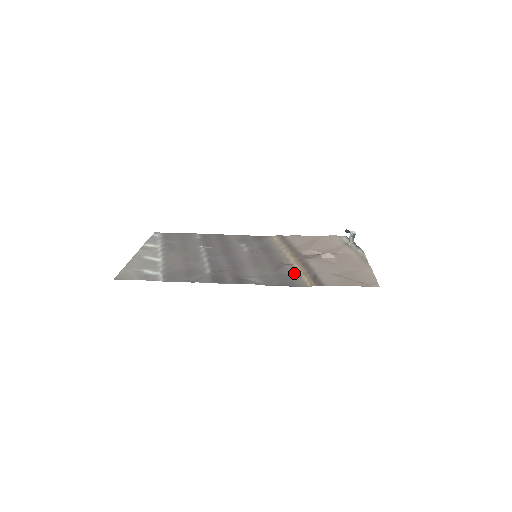
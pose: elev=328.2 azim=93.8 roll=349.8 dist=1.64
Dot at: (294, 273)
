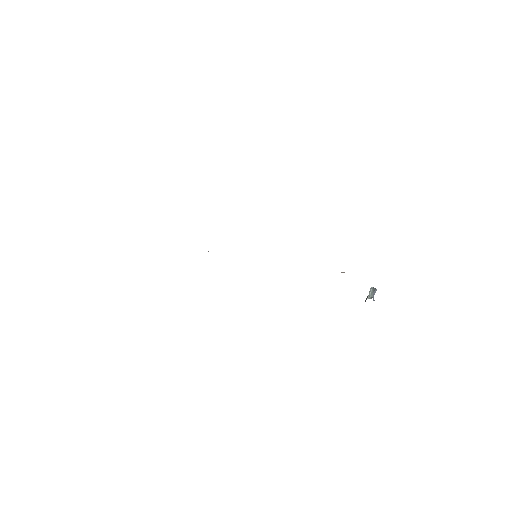
Dot at: occluded
